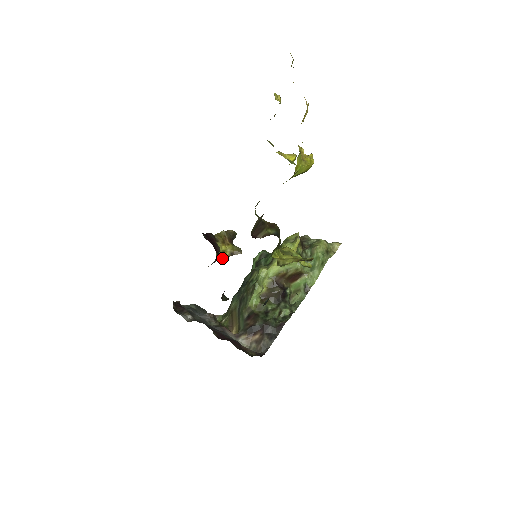
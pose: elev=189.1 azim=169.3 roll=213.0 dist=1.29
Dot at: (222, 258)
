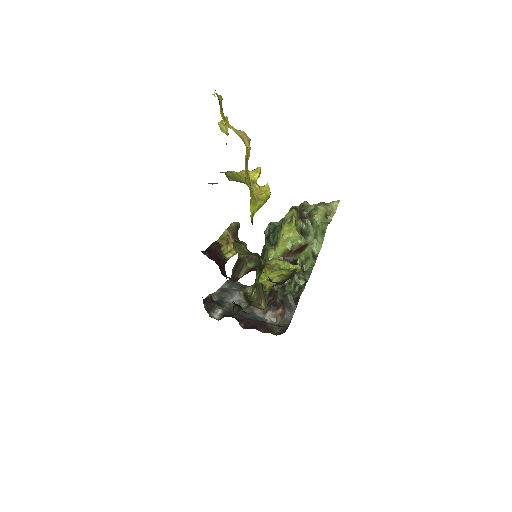
Dot at: occluded
